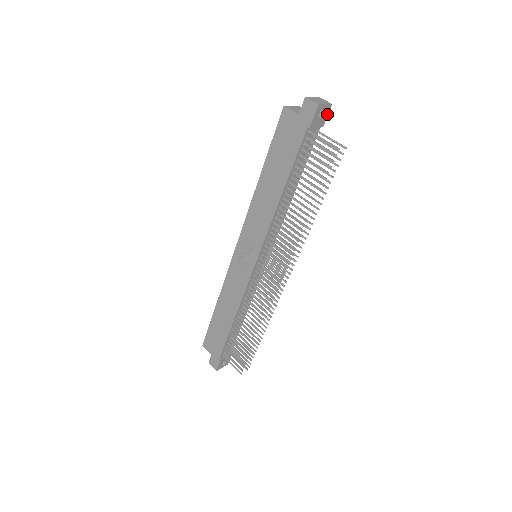
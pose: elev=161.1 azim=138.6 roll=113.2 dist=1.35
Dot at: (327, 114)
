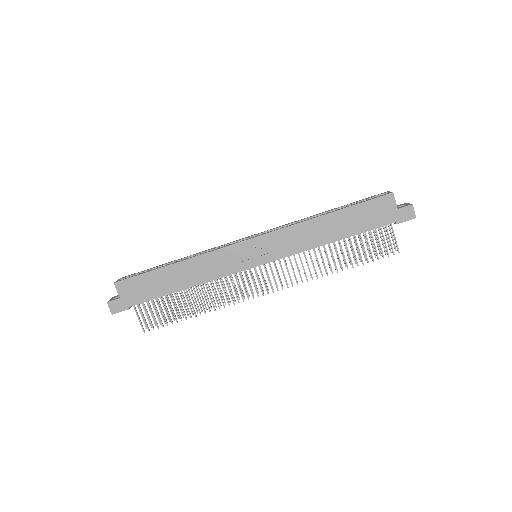
Dot at: occluded
